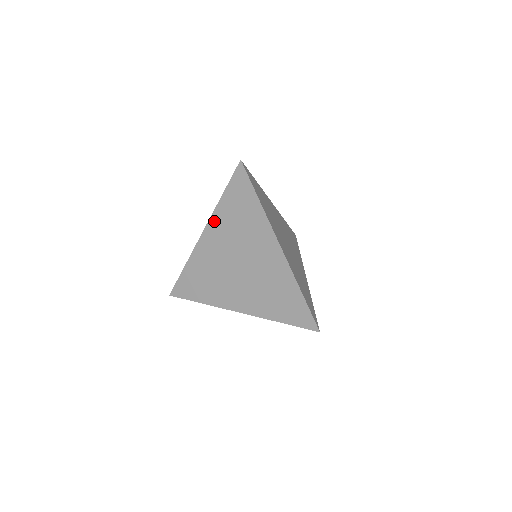
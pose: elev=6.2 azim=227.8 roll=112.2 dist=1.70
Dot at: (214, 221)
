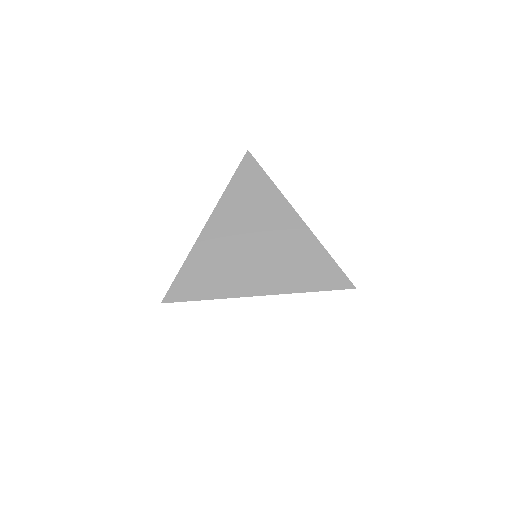
Dot at: (222, 207)
